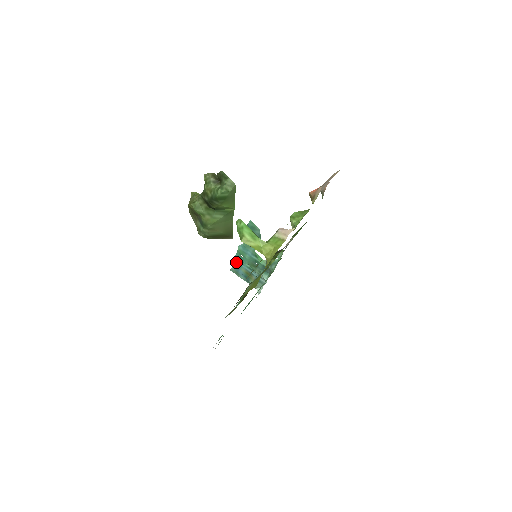
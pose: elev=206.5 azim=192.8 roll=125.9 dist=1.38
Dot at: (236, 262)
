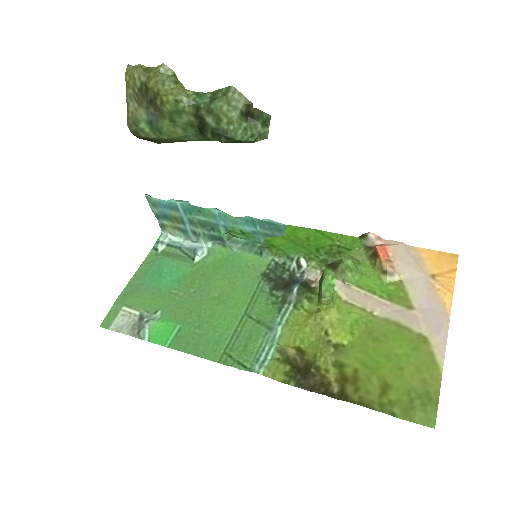
Dot at: (177, 205)
